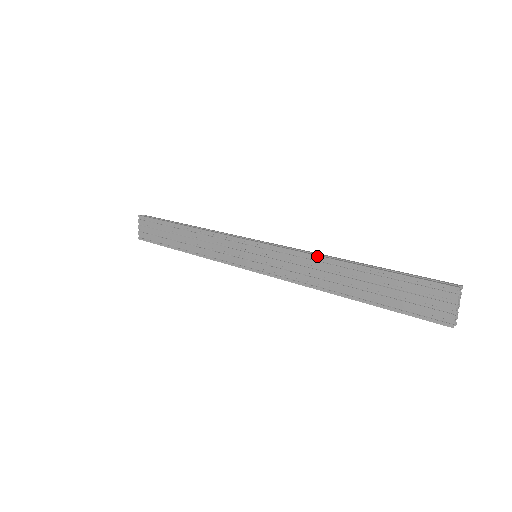
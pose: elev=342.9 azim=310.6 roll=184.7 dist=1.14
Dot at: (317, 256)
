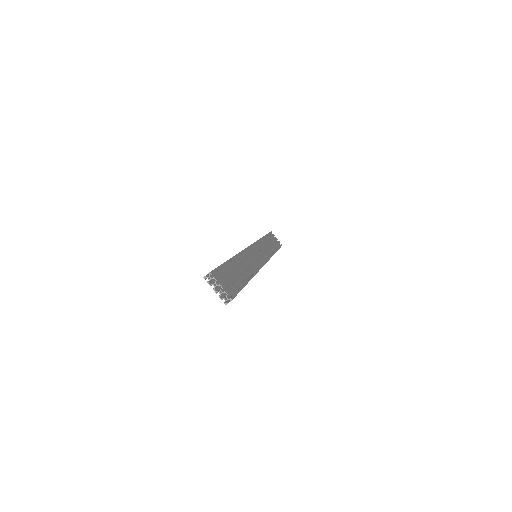
Dot at: occluded
